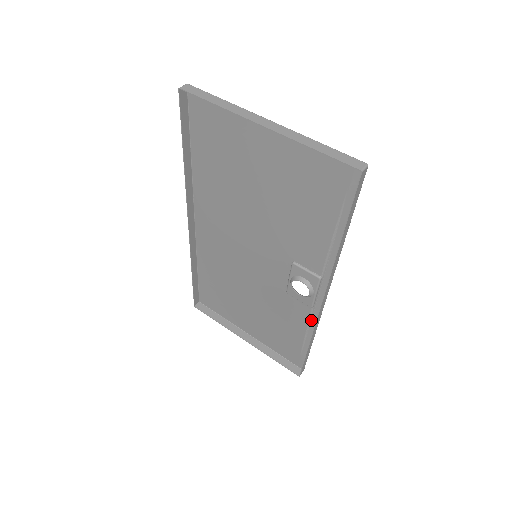
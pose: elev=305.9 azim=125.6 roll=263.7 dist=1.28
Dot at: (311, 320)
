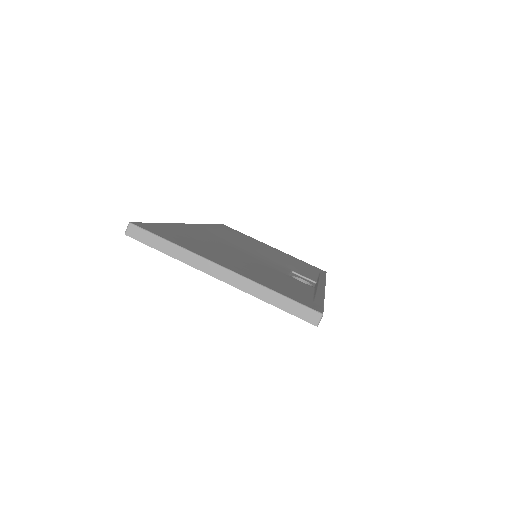
Dot at: occluded
